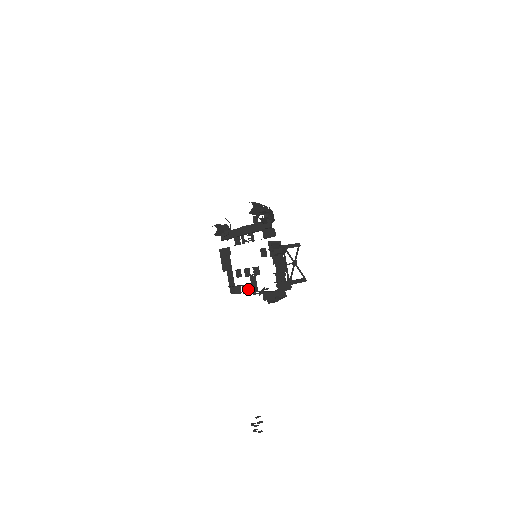
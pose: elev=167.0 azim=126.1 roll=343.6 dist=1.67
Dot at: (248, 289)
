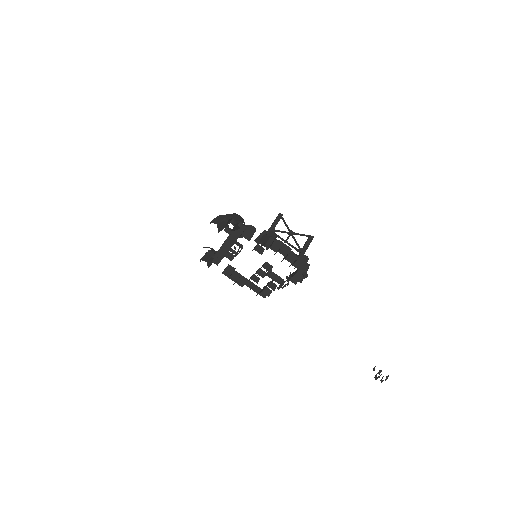
Dot at: (274, 284)
